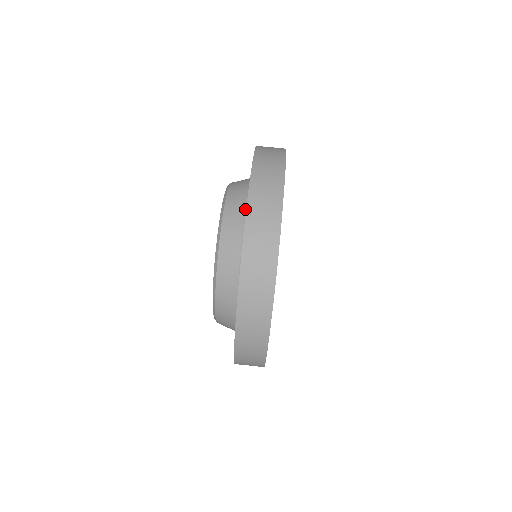
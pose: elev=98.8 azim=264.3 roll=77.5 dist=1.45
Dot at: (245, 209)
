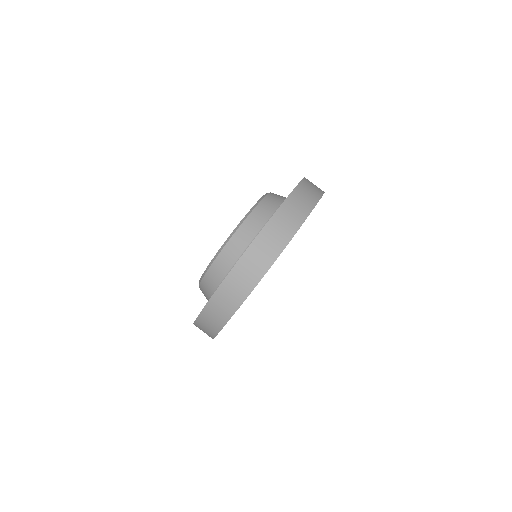
Dot at: (279, 205)
